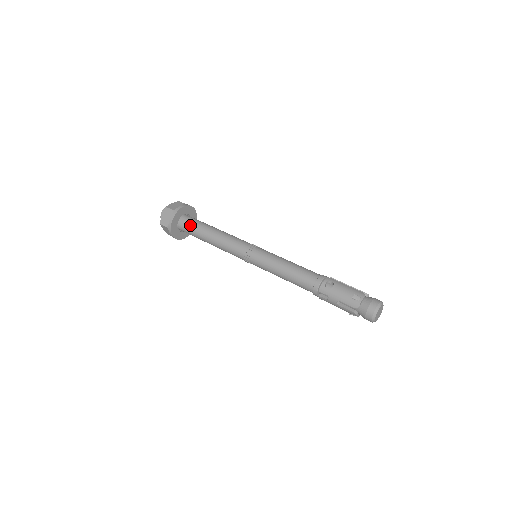
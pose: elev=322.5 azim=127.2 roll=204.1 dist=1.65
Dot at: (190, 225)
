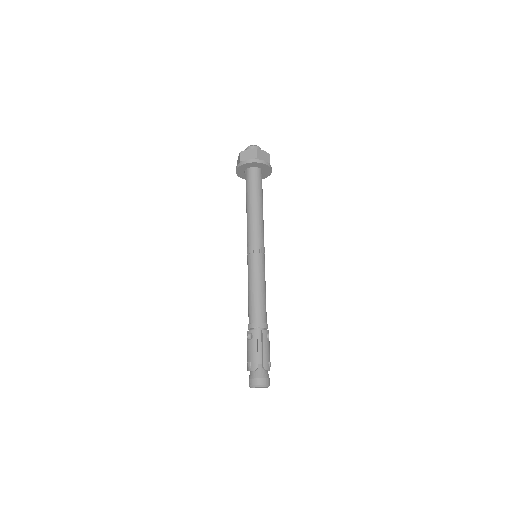
Dot at: (246, 183)
